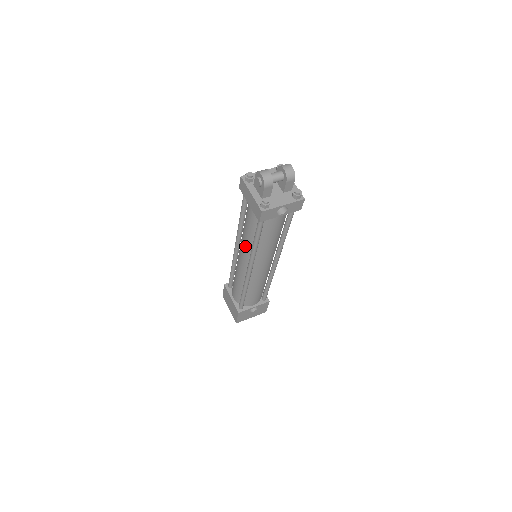
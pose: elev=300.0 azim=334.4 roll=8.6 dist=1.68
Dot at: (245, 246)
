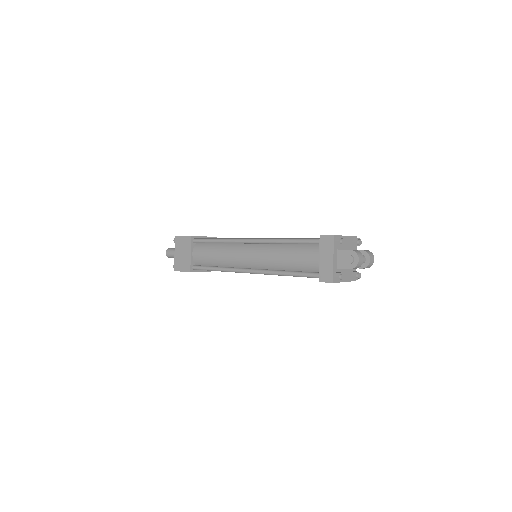
Dot at: (268, 260)
